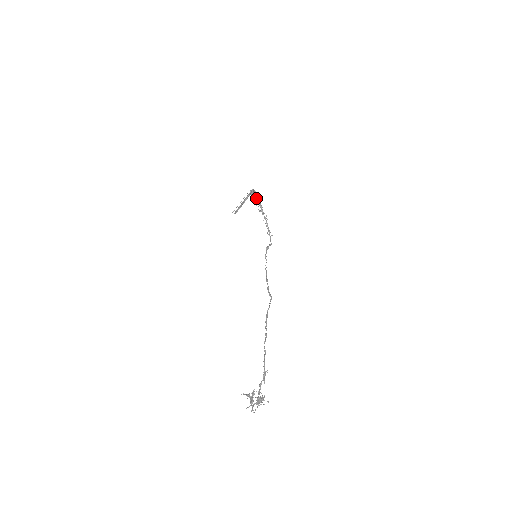
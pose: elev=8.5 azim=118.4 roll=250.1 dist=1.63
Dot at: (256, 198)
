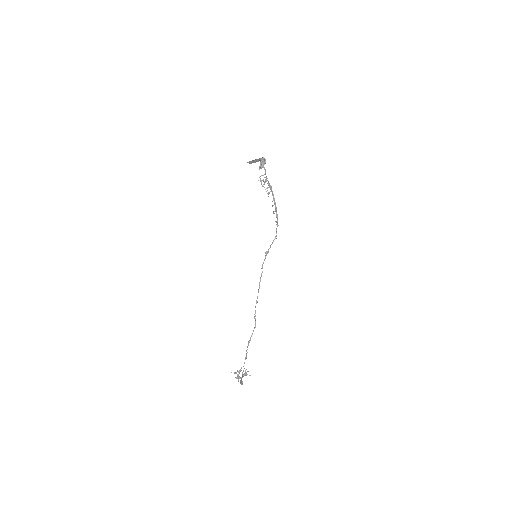
Dot at: occluded
